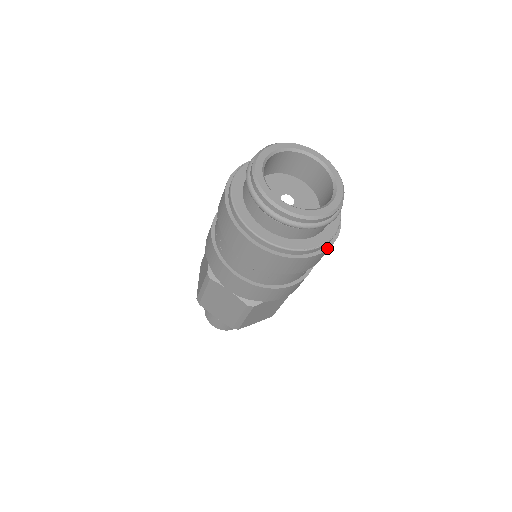
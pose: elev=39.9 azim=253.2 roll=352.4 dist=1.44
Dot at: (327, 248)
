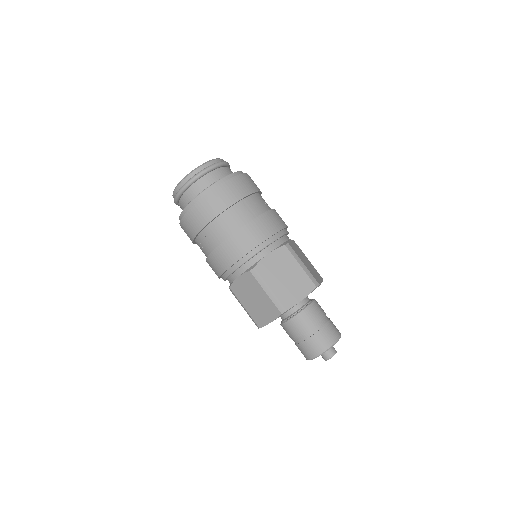
Dot at: (229, 180)
